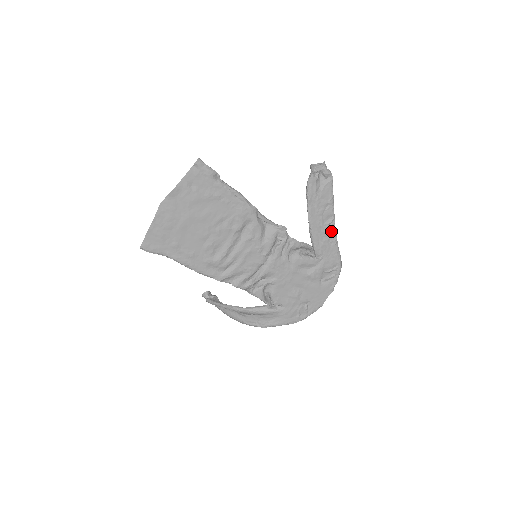
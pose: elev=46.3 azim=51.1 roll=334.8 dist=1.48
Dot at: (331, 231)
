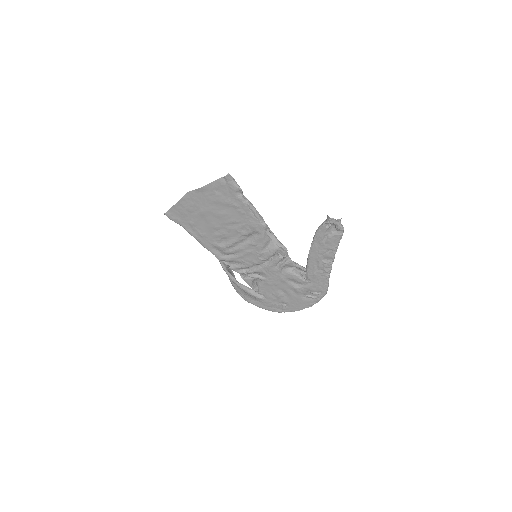
Dot at: (326, 268)
